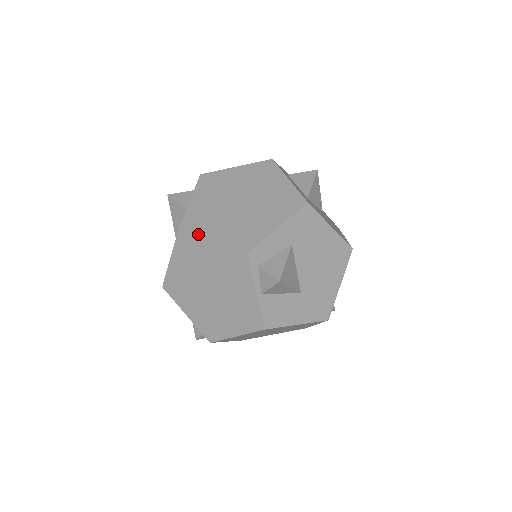
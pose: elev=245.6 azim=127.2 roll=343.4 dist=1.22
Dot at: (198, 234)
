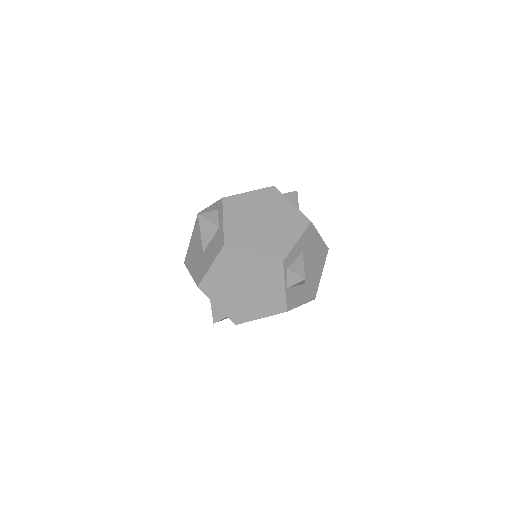
Dot at: (241, 248)
